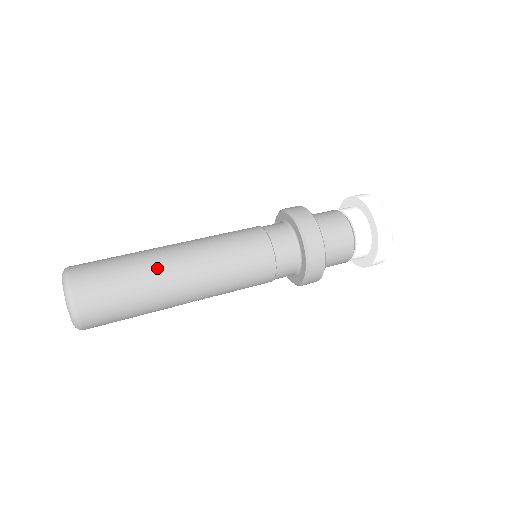
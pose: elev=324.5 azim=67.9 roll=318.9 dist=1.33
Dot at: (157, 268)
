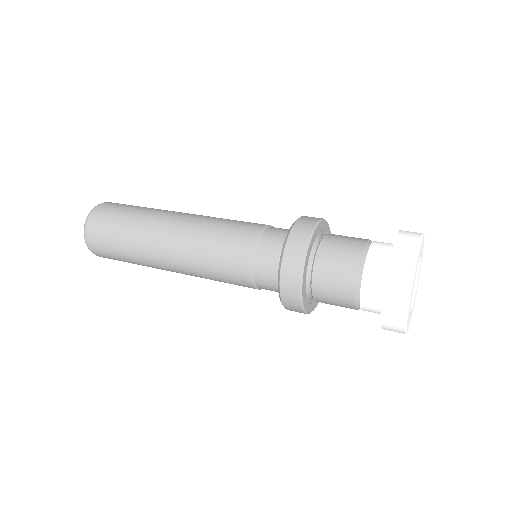
Dot at: (144, 242)
